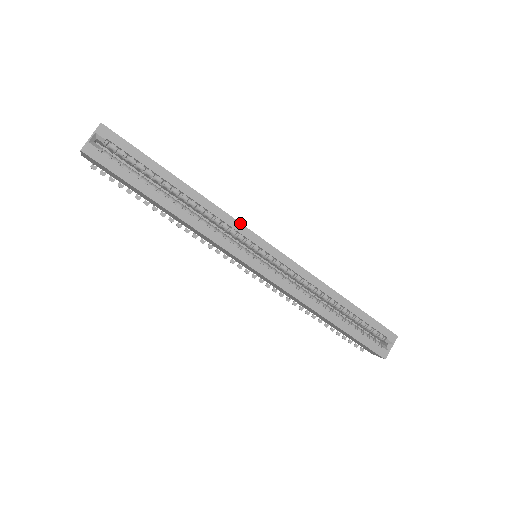
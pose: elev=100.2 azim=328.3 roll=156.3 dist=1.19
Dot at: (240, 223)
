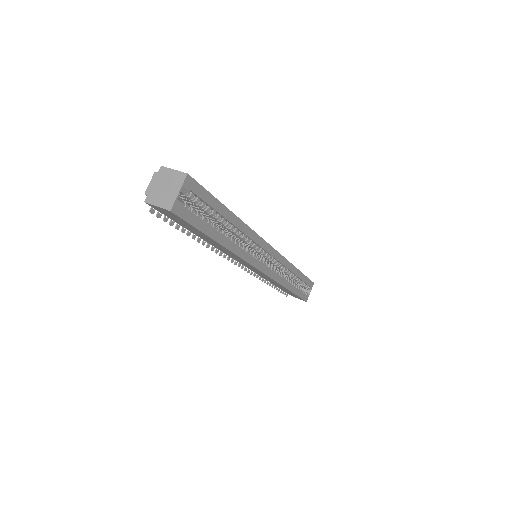
Dot at: (261, 237)
